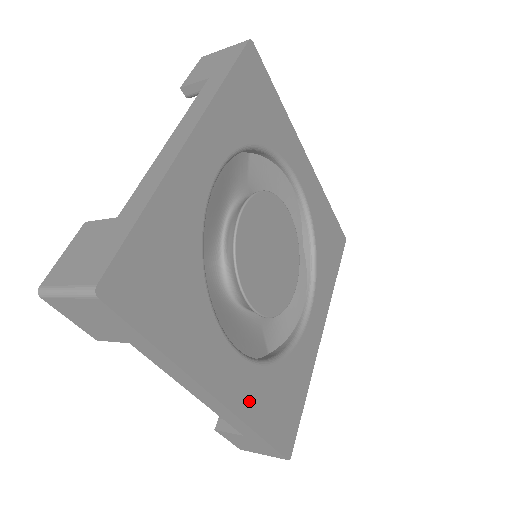
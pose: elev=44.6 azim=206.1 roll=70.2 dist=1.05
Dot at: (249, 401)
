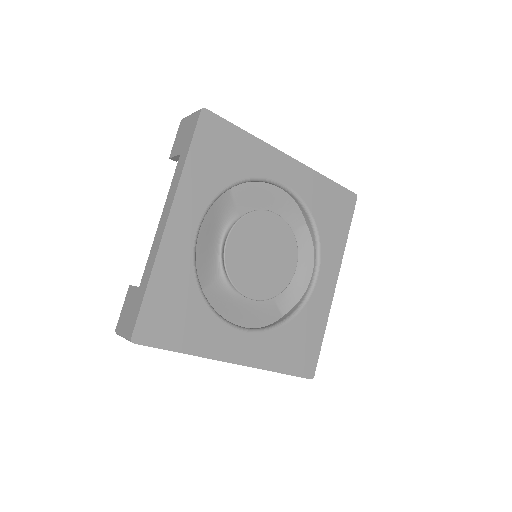
Dot at: (263, 356)
